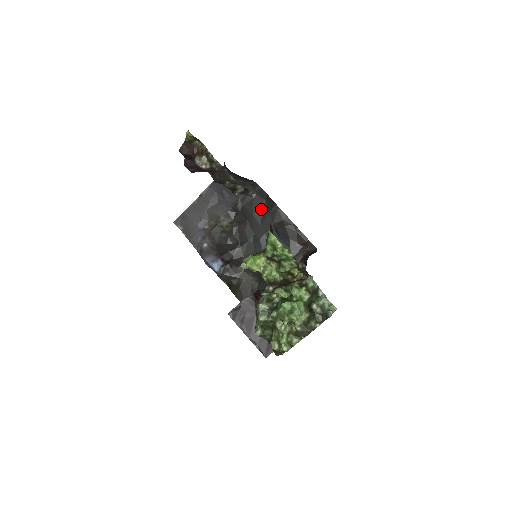
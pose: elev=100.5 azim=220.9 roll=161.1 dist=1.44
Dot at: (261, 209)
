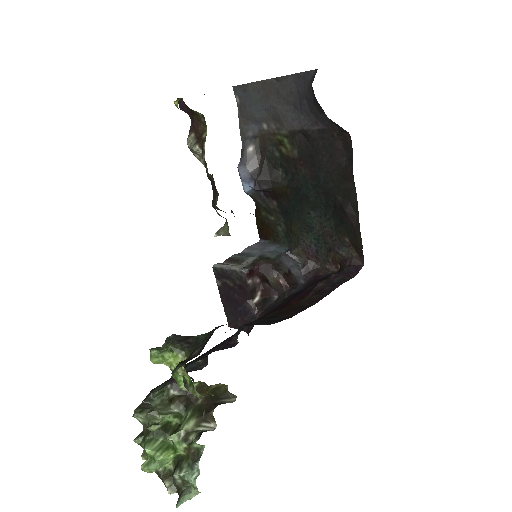
Dot at: (334, 164)
